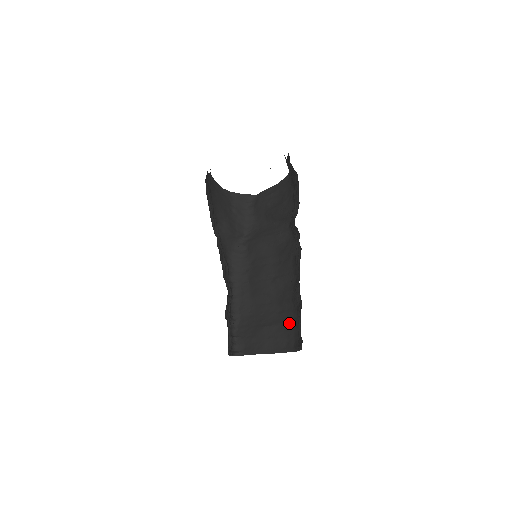
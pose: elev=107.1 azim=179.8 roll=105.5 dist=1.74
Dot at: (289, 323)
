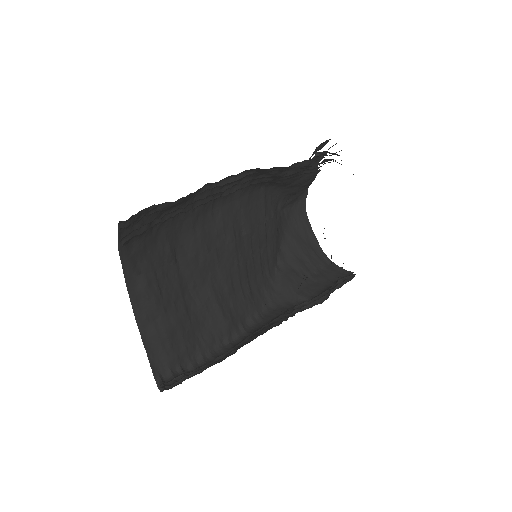
Dot at: occluded
